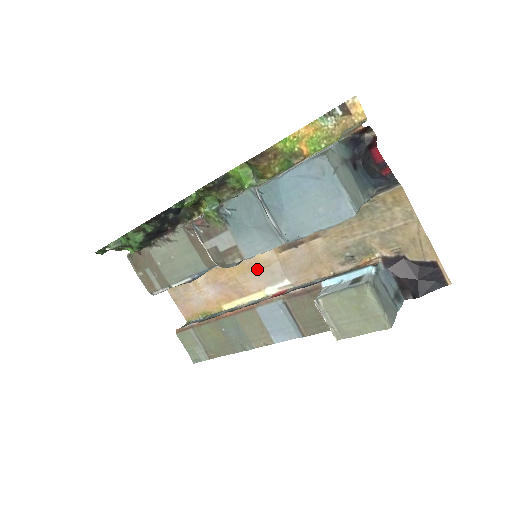
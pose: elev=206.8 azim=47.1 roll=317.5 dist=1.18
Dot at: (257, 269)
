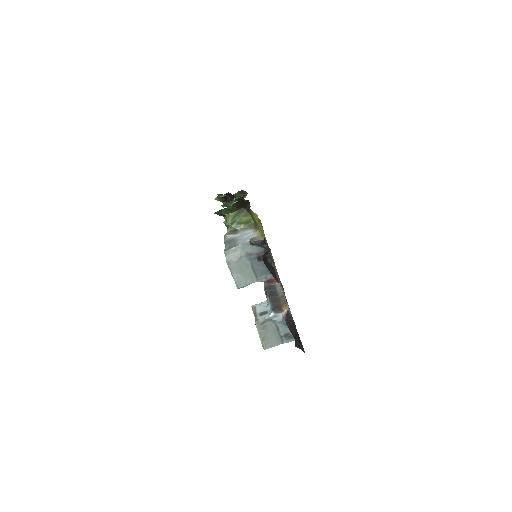
Dot at: occluded
